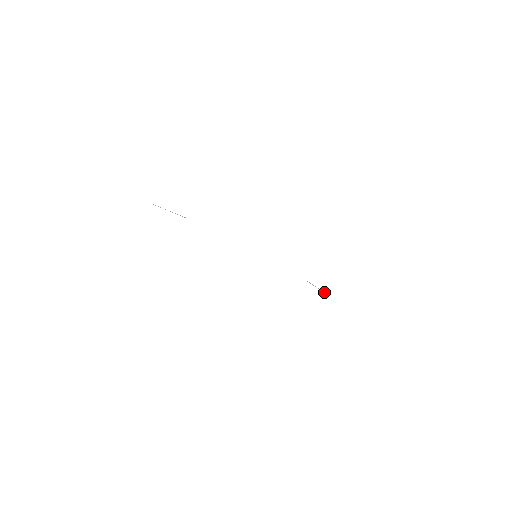
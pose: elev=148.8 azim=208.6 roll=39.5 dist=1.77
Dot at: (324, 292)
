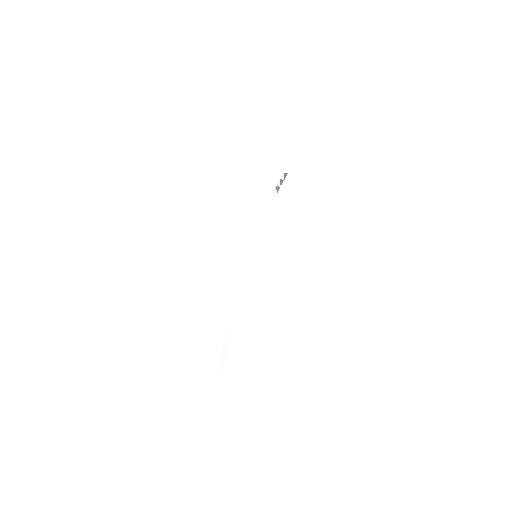
Dot at: (283, 177)
